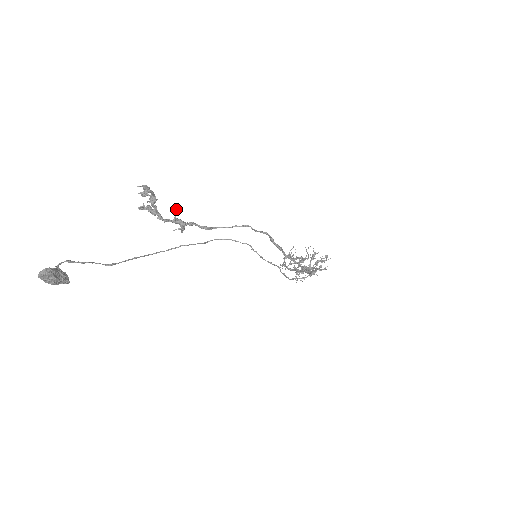
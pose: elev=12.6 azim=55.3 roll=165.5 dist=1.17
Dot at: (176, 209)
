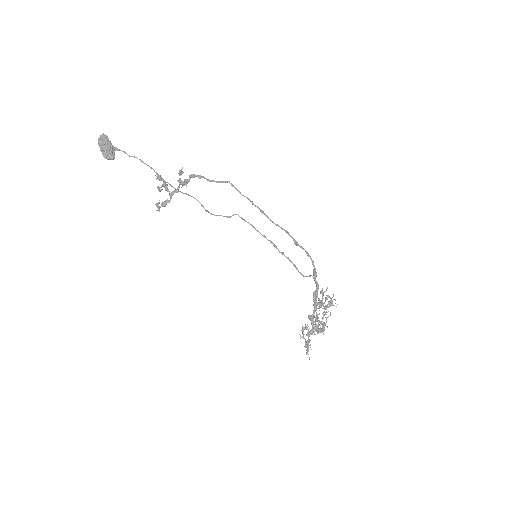
Dot at: (180, 172)
